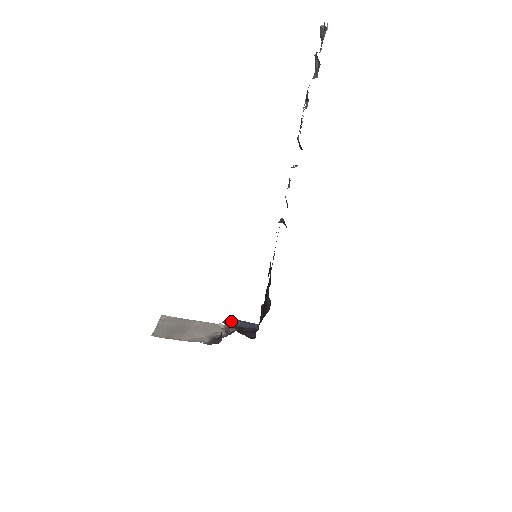
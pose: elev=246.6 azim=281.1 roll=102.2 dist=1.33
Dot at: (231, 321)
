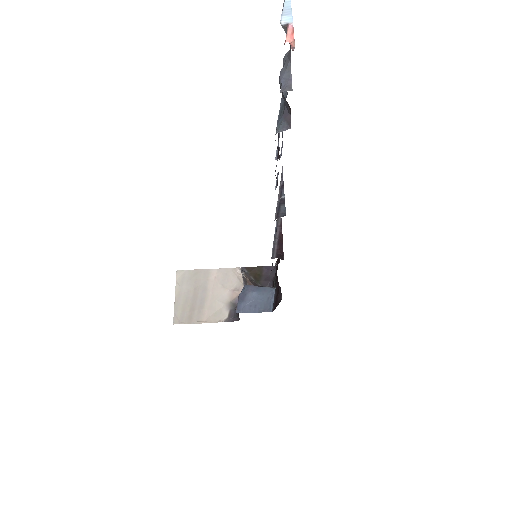
Dot at: (245, 298)
